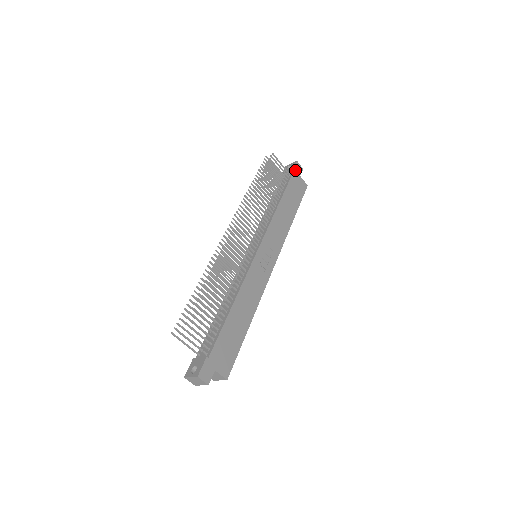
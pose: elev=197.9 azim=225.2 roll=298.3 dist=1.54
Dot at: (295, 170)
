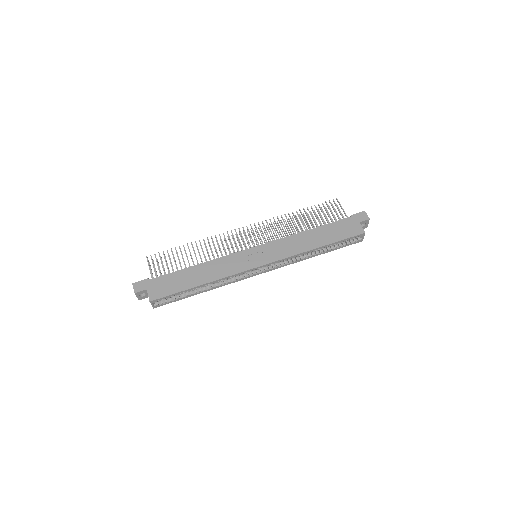
Dot at: (356, 216)
